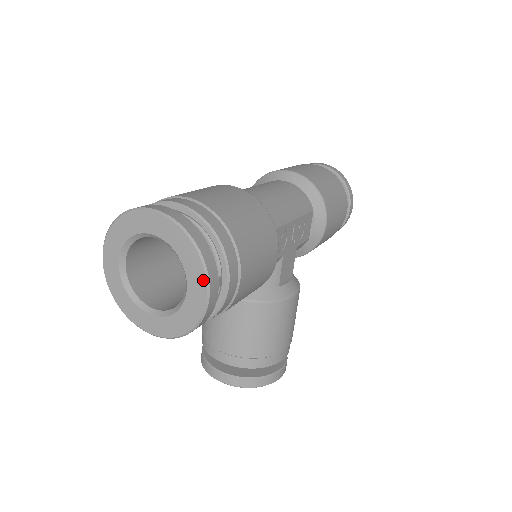
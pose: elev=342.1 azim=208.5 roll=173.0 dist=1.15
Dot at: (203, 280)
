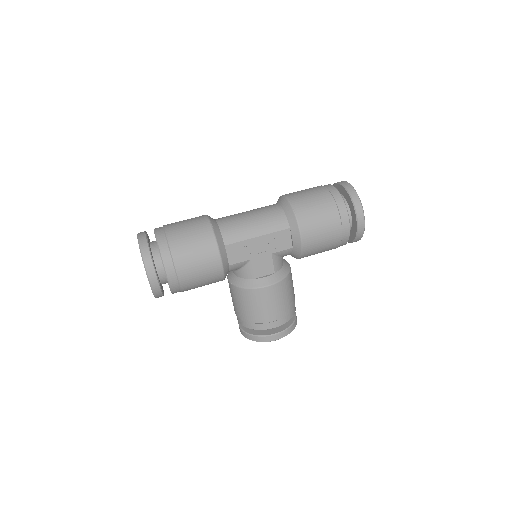
Dot at: (146, 273)
